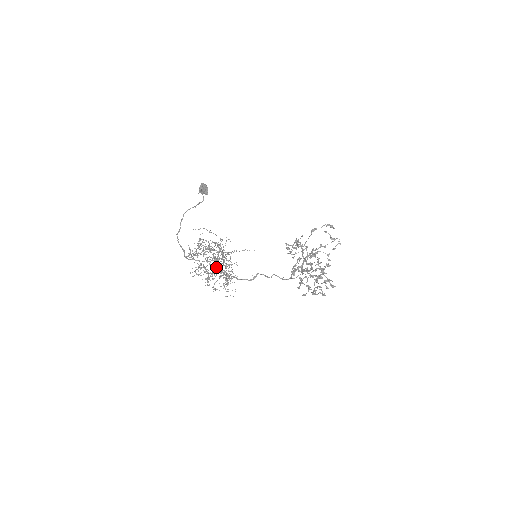
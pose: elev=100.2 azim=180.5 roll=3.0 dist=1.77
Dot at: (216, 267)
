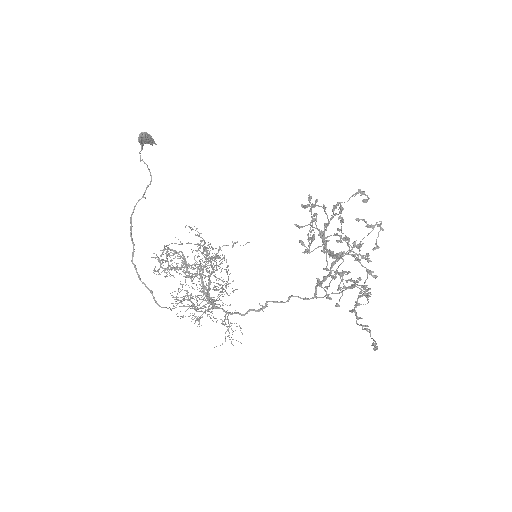
Dot at: occluded
